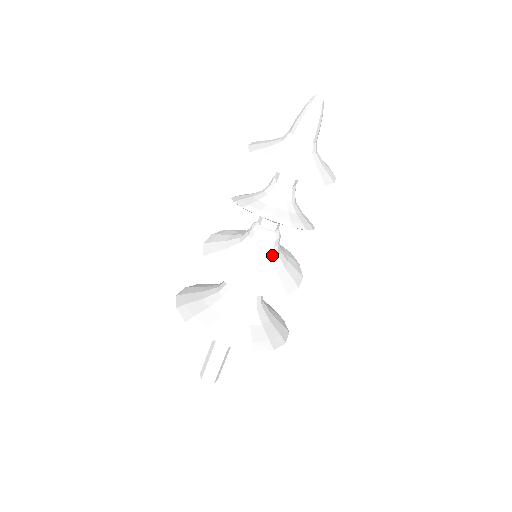
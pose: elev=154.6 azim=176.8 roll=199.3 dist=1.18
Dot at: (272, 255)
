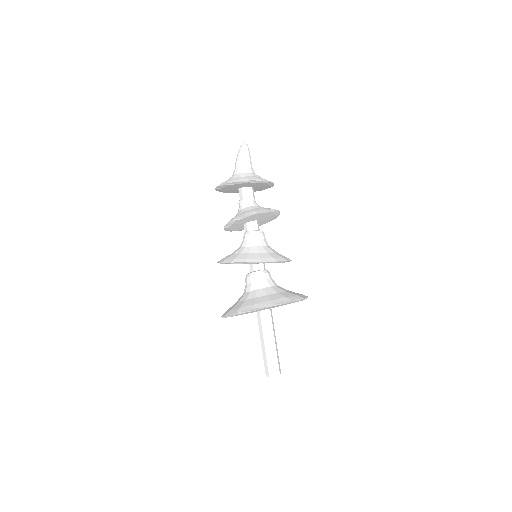
Dot at: (268, 245)
